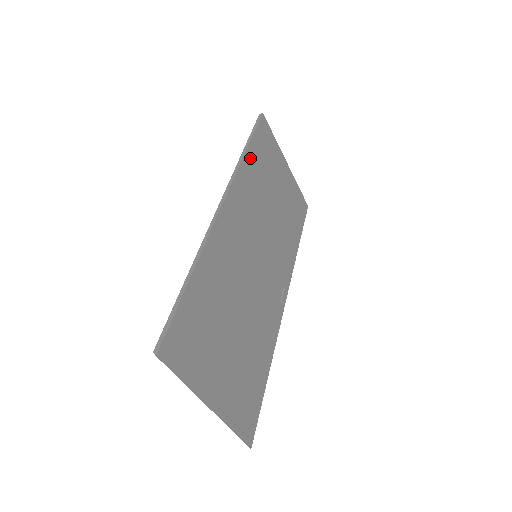
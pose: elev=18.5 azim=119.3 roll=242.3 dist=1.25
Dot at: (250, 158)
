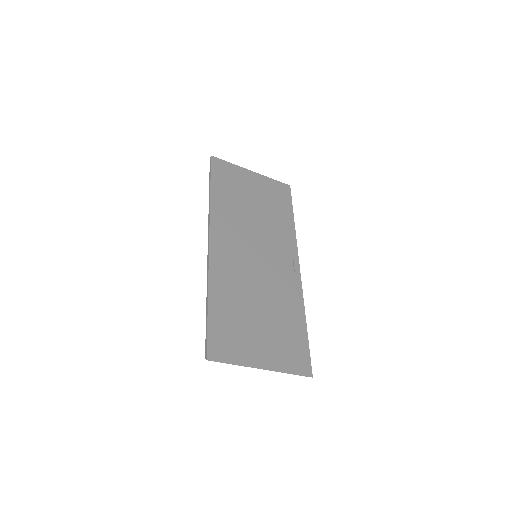
Dot at: (216, 196)
